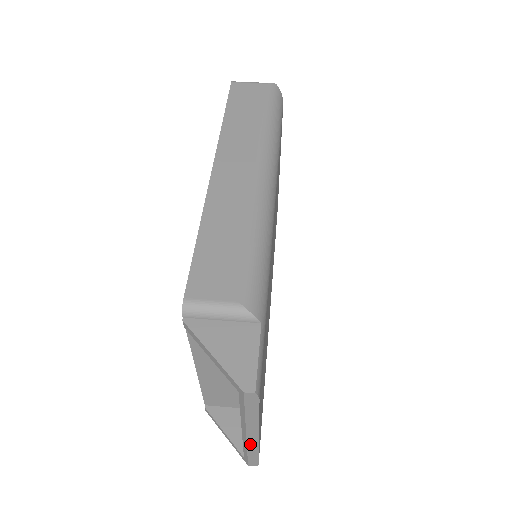
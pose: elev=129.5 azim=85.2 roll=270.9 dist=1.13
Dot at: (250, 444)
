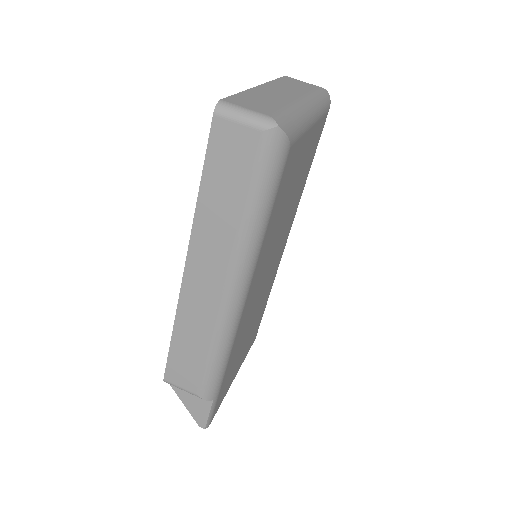
Dot at: occluded
